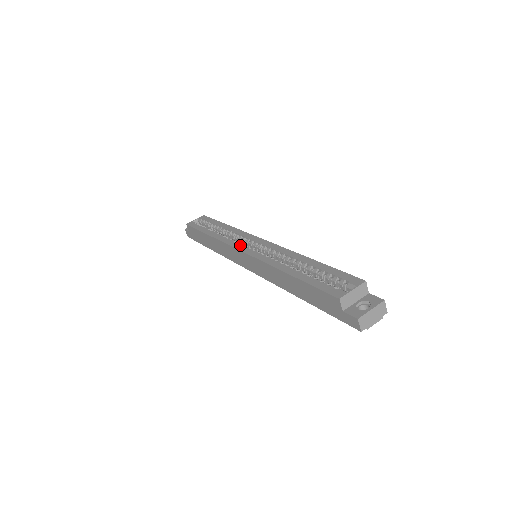
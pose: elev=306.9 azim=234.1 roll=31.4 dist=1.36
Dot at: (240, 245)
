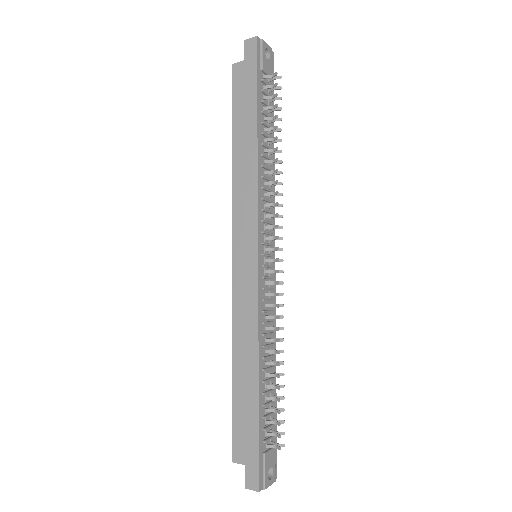
Dot at: occluded
